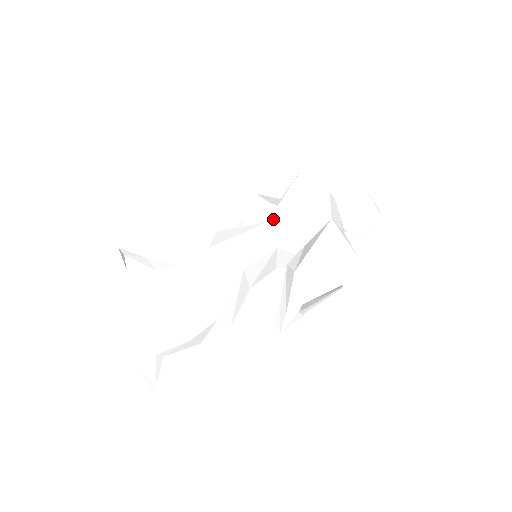
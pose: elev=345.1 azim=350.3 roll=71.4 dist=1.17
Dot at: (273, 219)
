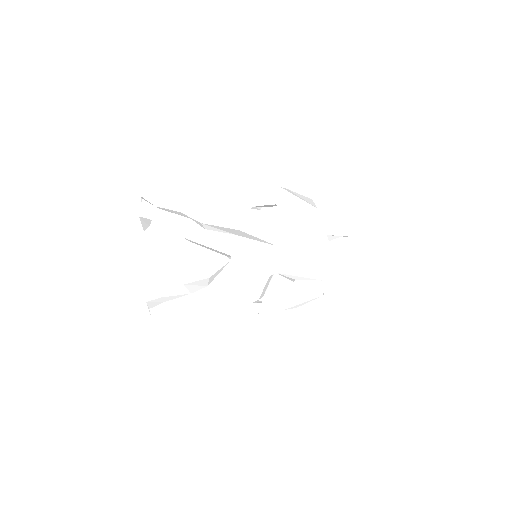
Dot at: (282, 247)
